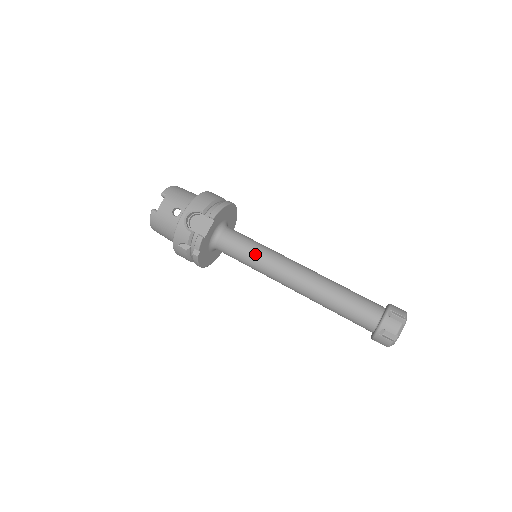
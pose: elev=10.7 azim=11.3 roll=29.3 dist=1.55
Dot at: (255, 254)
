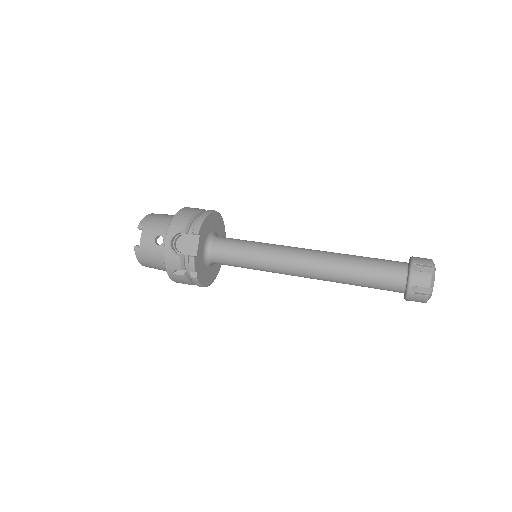
Dot at: (254, 255)
